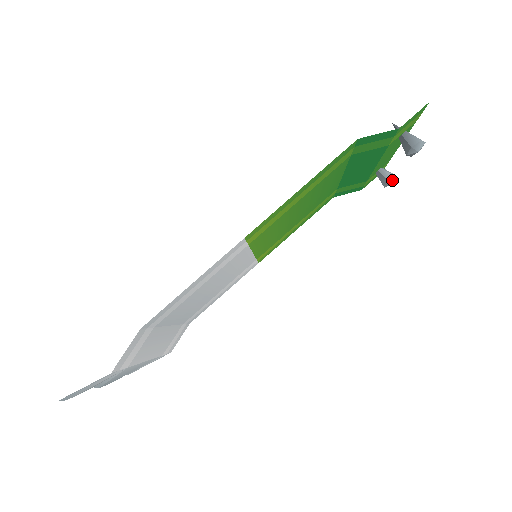
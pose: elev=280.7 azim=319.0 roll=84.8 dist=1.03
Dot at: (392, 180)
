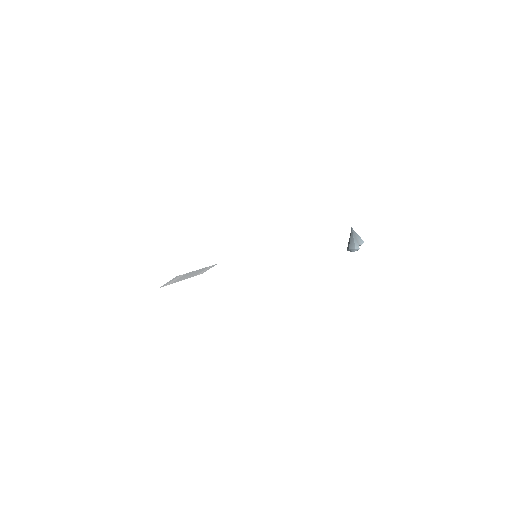
Dot at: occluded
